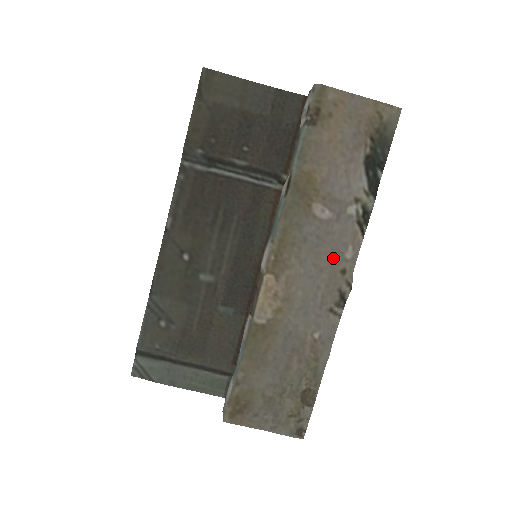
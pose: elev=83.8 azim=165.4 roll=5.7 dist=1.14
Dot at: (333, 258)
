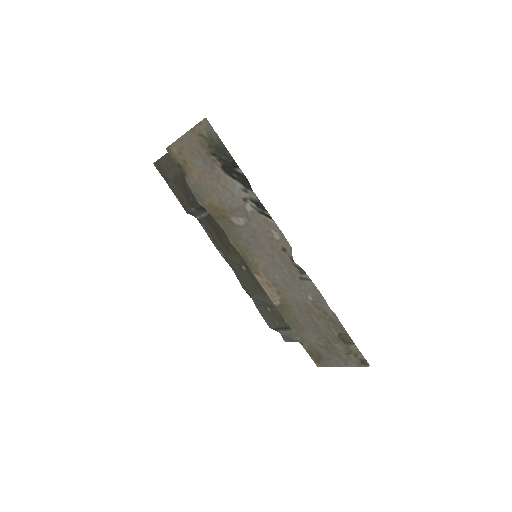
Dot at: (271, 245)
